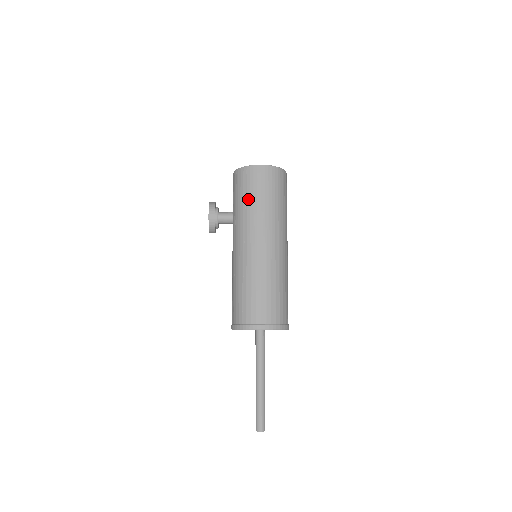
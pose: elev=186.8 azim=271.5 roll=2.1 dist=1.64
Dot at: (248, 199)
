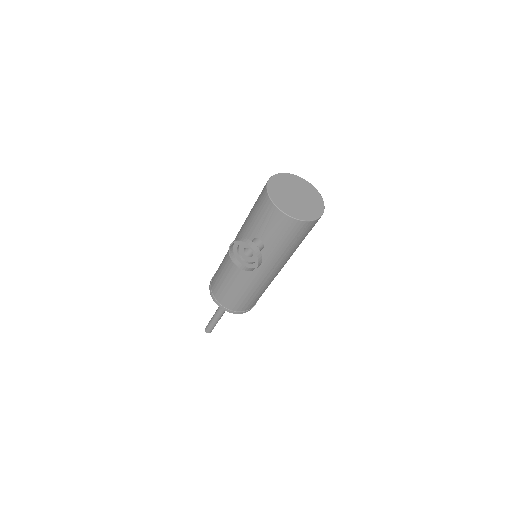
Dot at: (294, 245)
